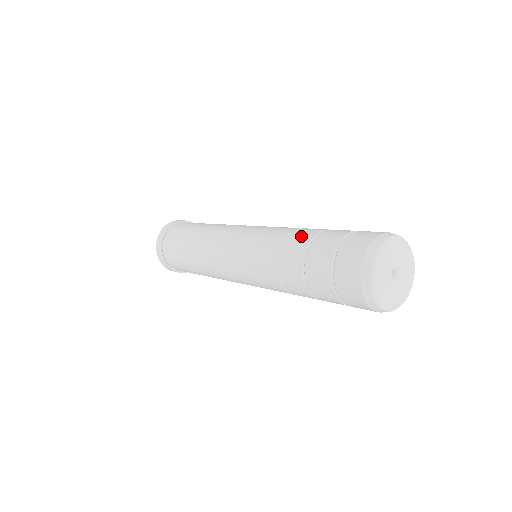
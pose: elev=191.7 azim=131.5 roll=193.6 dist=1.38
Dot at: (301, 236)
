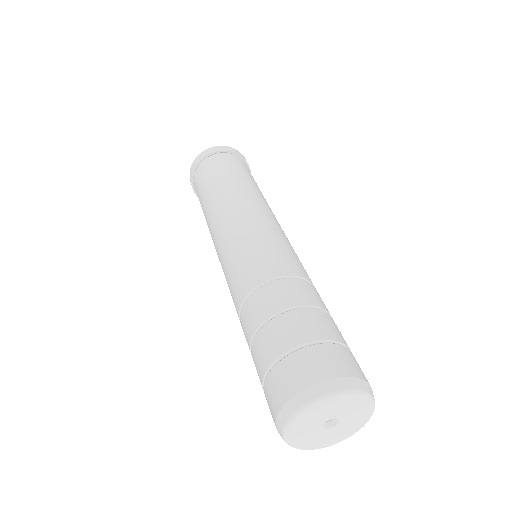
Dot at: (257, 307)
